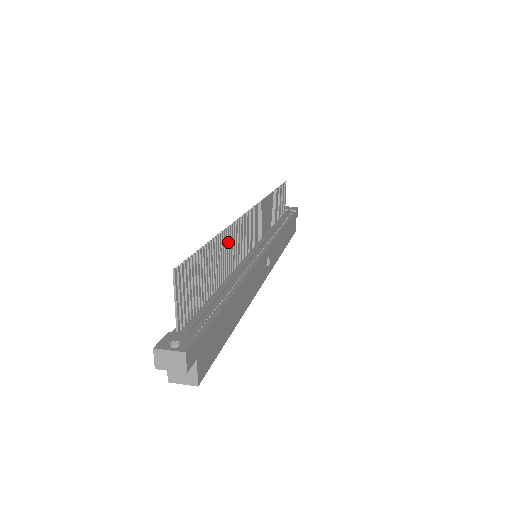
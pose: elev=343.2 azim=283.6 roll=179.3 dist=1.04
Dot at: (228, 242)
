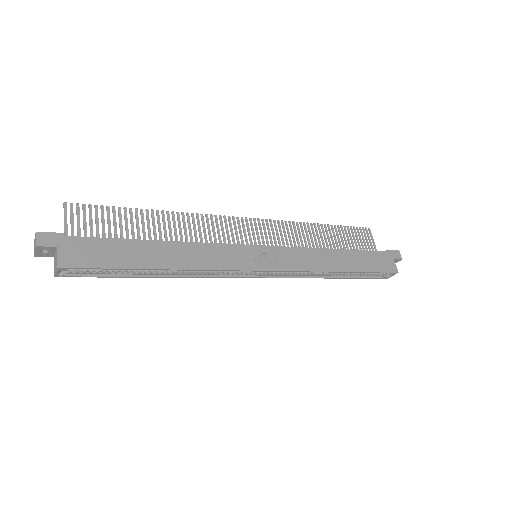
Dot at: (178, 222)
